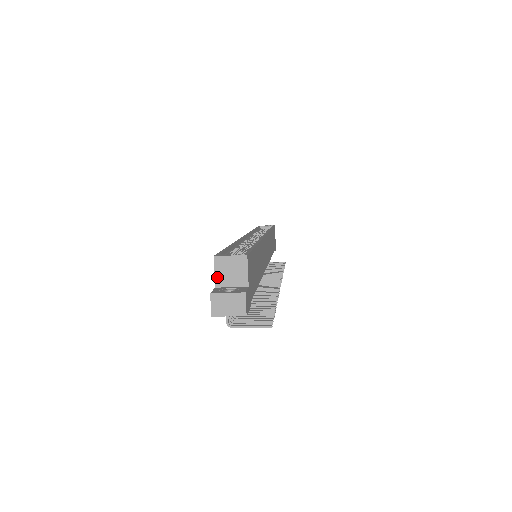
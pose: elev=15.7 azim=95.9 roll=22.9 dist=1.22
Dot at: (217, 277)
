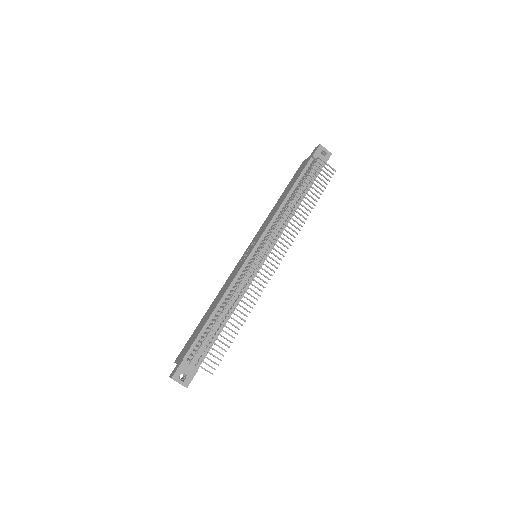
Dot at: occluded
